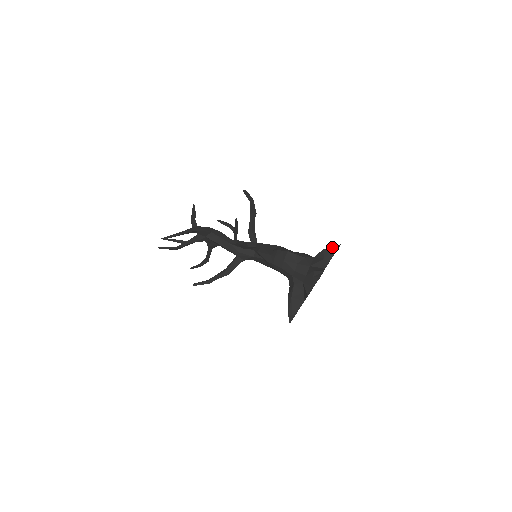
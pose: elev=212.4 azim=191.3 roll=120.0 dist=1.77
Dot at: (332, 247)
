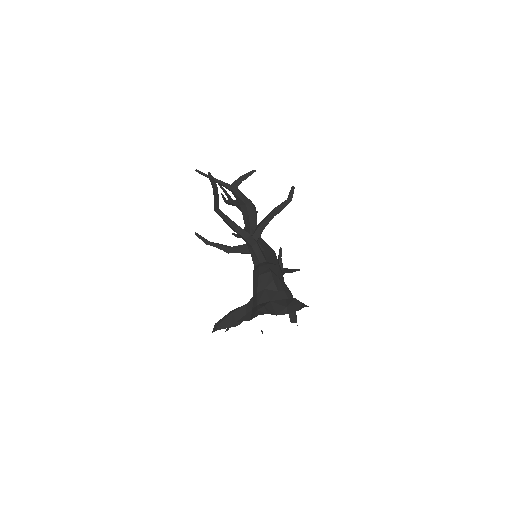
Dot at: occluded
